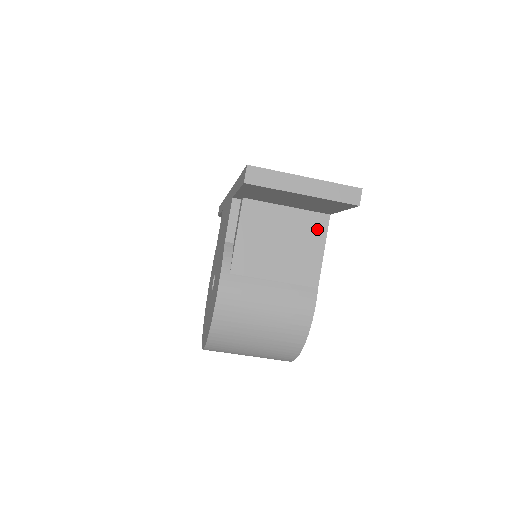
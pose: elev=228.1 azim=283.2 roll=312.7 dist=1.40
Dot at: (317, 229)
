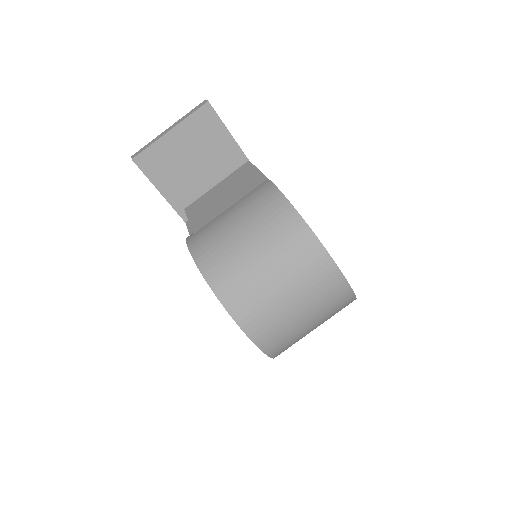
Dot at: (245, 170)
